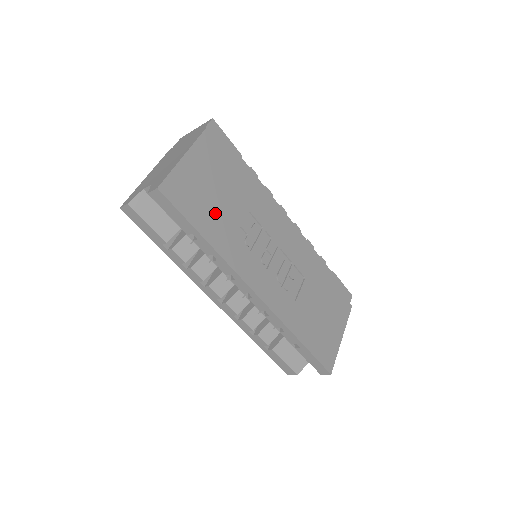
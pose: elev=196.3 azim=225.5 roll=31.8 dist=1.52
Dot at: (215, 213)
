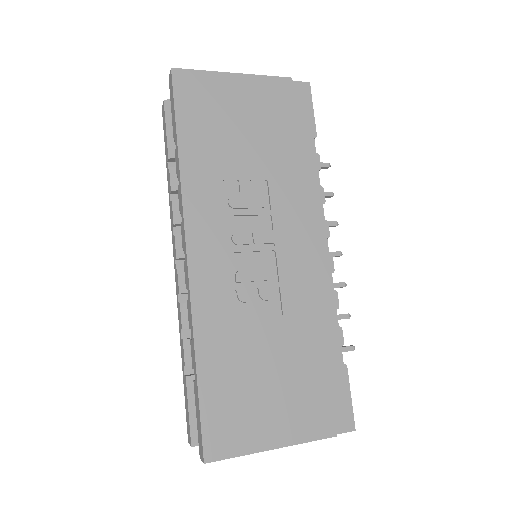
Dot at: (218, 141)
